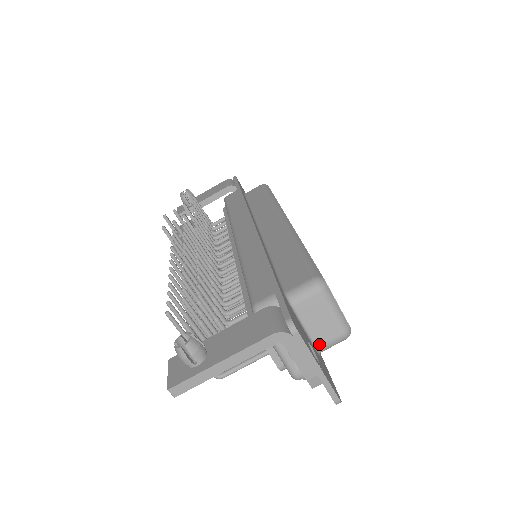
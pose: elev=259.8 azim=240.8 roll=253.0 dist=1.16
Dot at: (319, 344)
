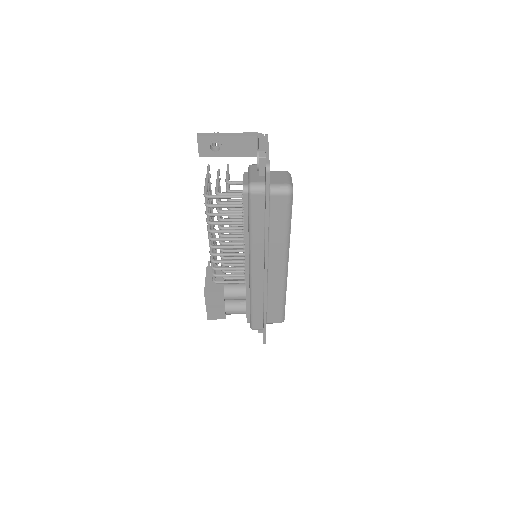
Dot at: (272, 183)
